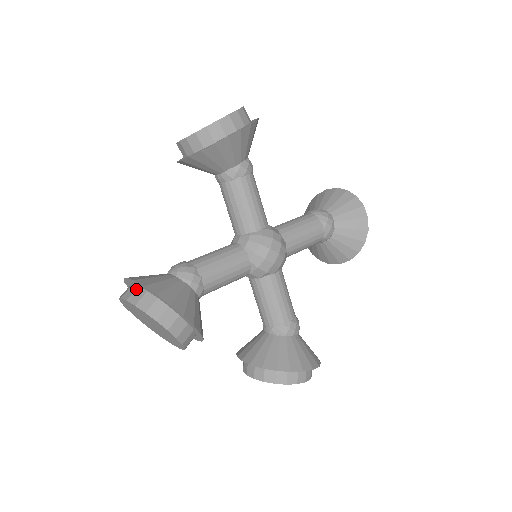
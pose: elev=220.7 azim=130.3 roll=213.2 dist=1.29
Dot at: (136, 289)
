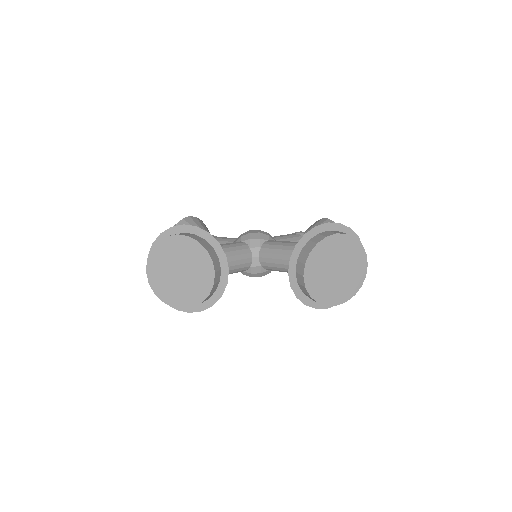
Dot at: occluded
